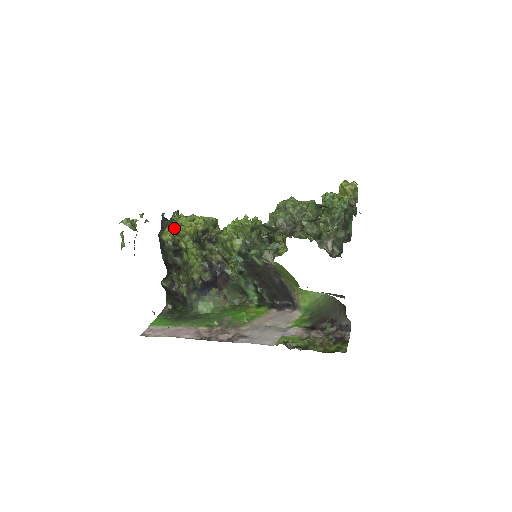
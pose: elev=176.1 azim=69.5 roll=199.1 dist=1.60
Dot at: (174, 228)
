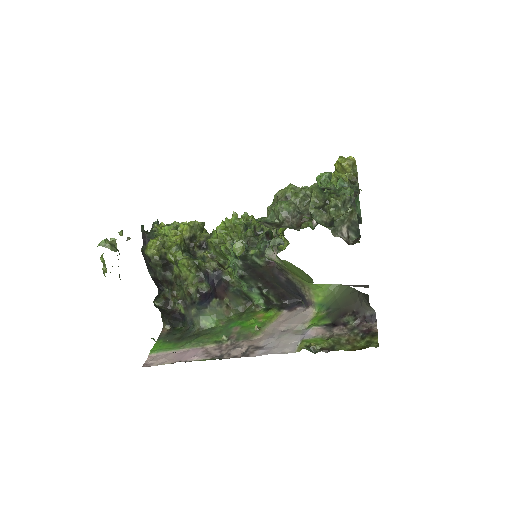
Dot at: (158, 240)
